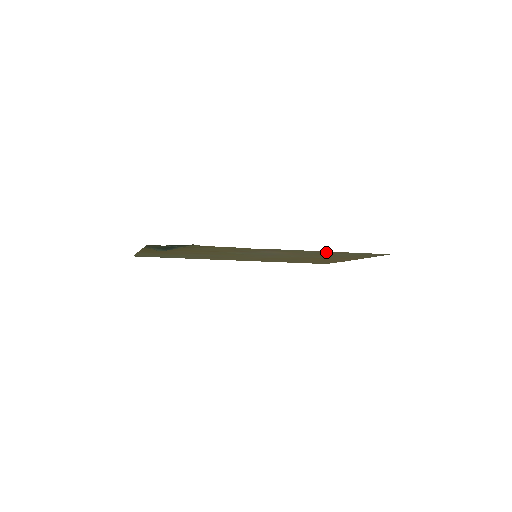
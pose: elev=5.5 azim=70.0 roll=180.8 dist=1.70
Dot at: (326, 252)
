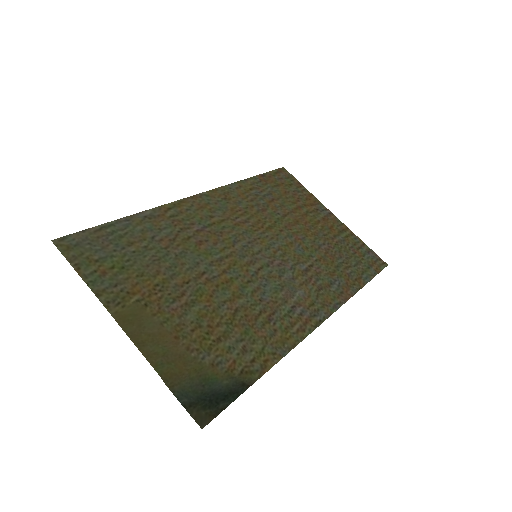
Dot at: (347, 288)
